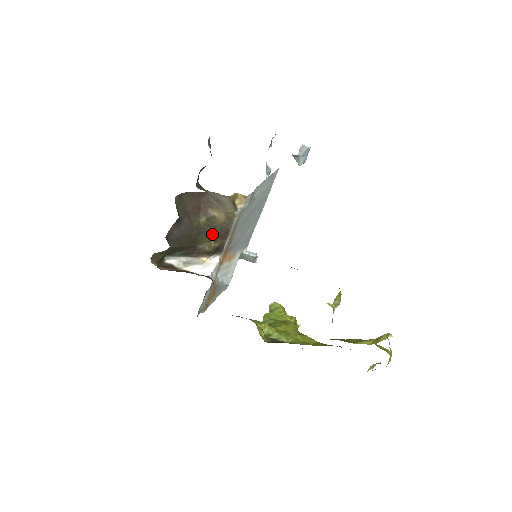
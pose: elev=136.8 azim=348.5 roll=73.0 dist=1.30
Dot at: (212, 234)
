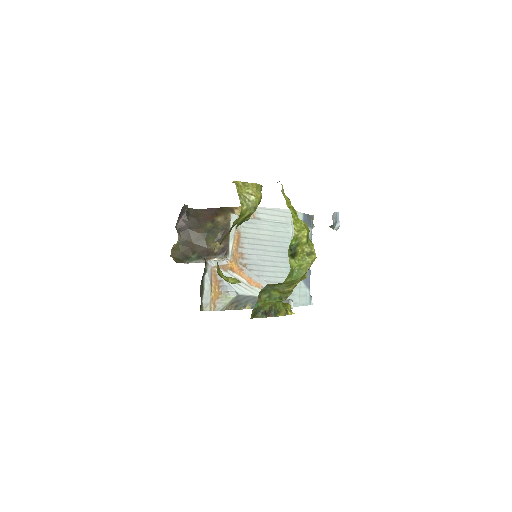
Dot at: (216, 235)
